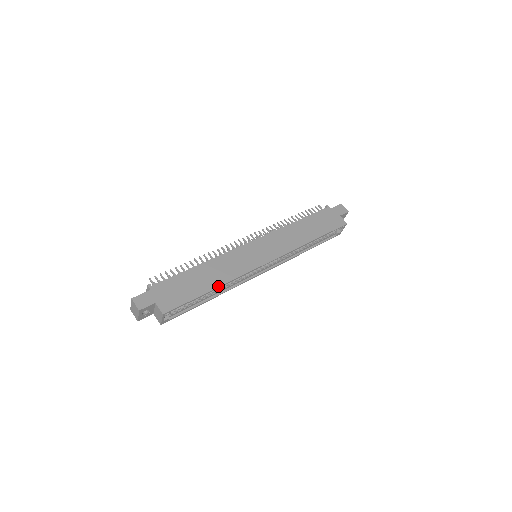
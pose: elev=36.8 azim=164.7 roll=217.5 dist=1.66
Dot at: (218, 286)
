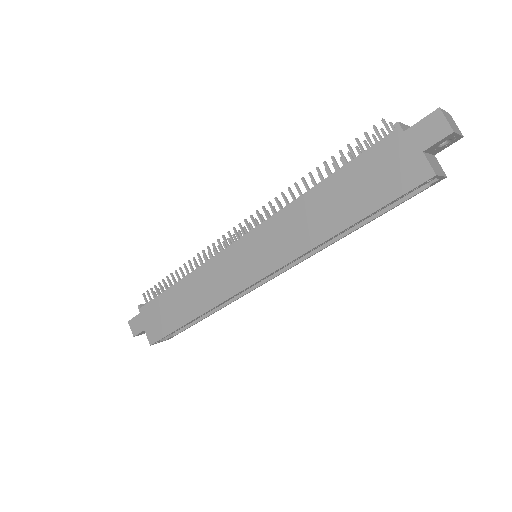
Dot at: (196, 316)
